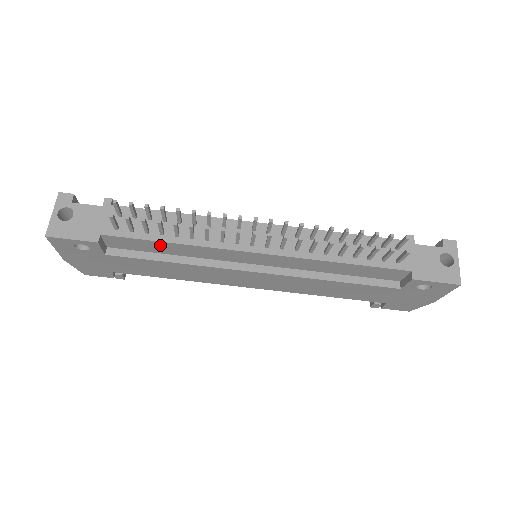
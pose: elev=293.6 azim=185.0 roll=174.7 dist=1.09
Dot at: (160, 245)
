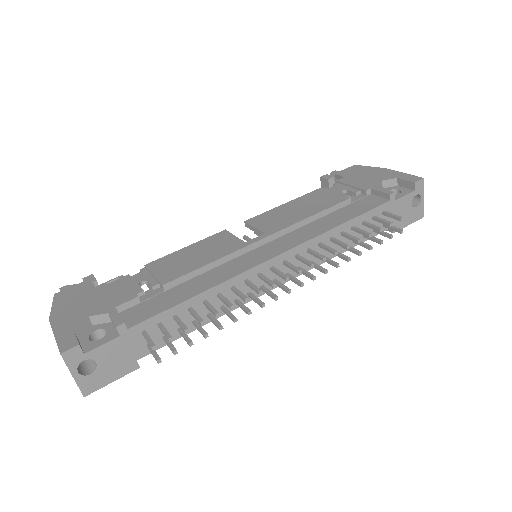
Dot at: occluded
